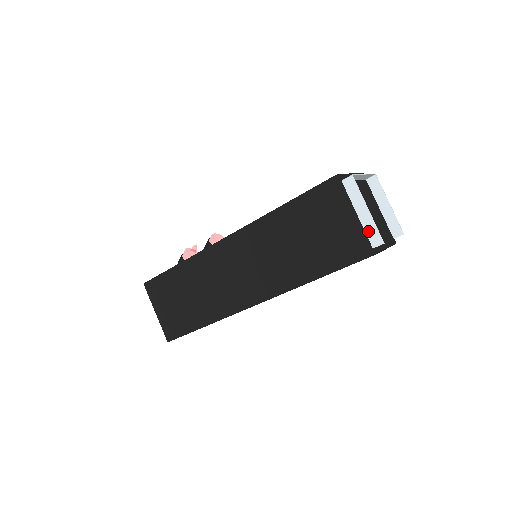
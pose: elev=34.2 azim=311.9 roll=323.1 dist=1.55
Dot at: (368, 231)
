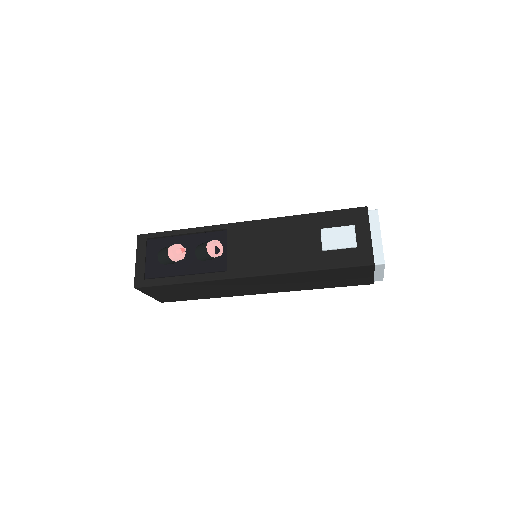
Dot at: (376, 278)
